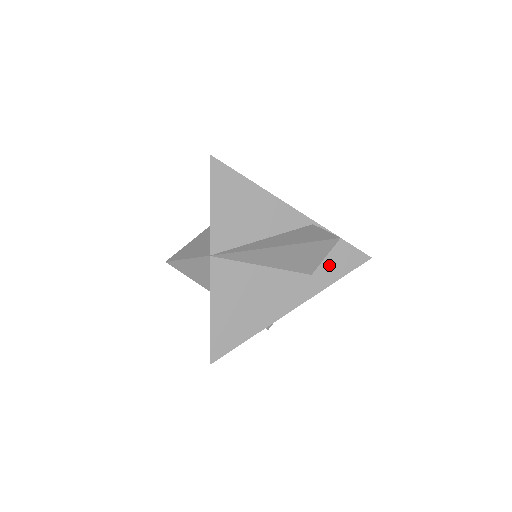
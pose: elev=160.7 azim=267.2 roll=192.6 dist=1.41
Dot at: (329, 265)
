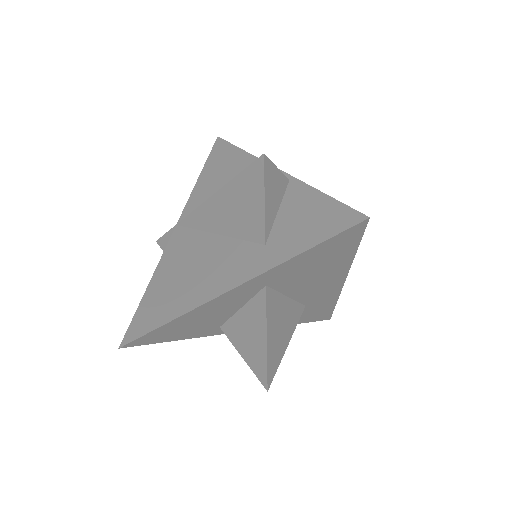
Dot at: (294, 231)
